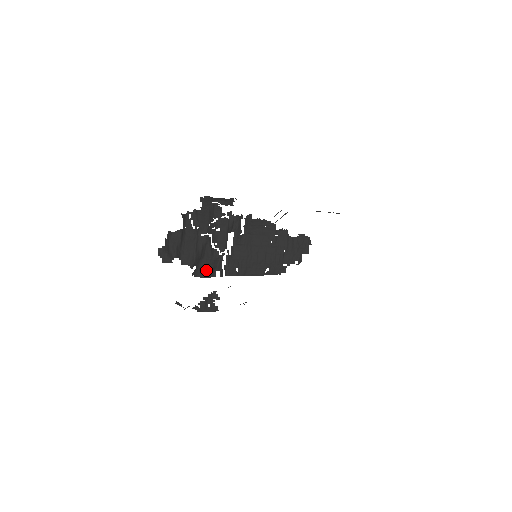
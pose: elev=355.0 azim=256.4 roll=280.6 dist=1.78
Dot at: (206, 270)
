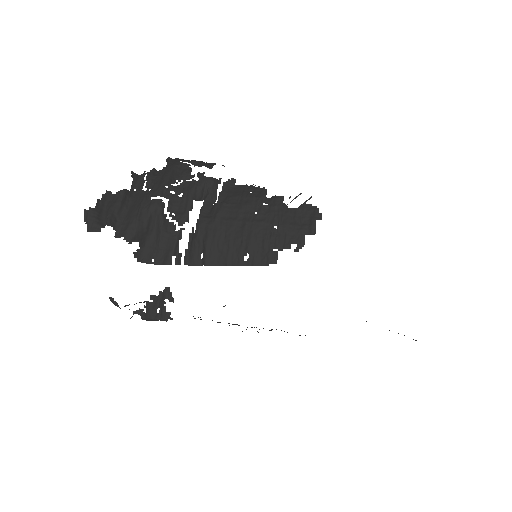
Dot at: (156, 252)
